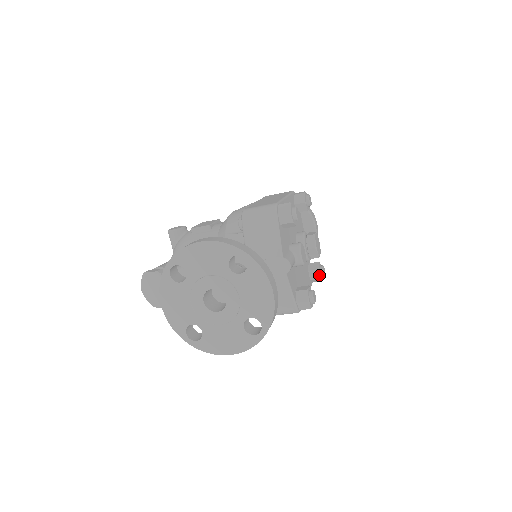
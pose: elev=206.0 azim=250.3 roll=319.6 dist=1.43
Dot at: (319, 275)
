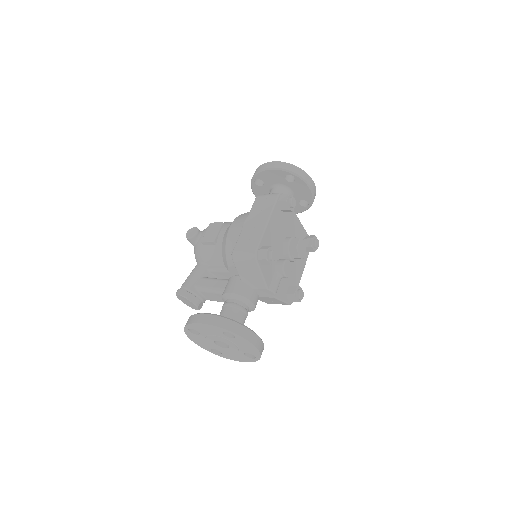
Dot at: (313, 250)
